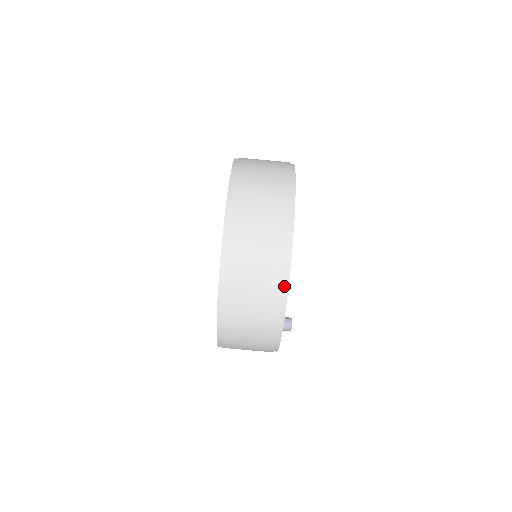
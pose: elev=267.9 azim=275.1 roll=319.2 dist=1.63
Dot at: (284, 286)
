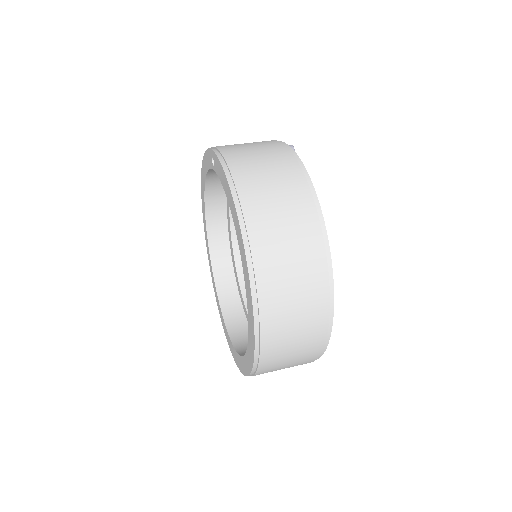
Dot at: occluded
